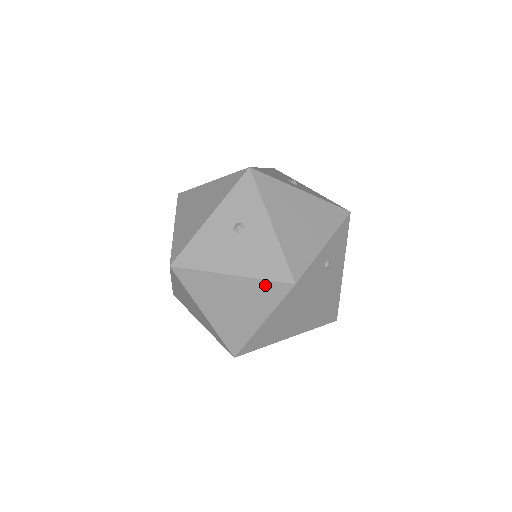
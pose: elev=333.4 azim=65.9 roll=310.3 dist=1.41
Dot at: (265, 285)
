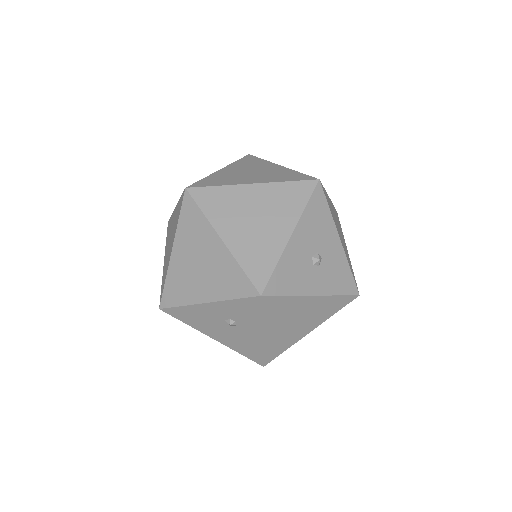
Dot at: occluded
